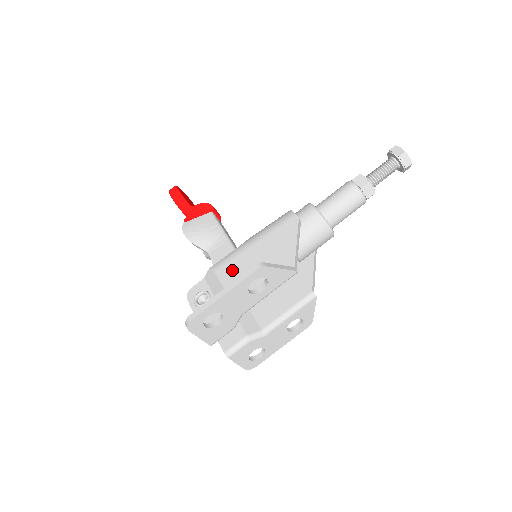
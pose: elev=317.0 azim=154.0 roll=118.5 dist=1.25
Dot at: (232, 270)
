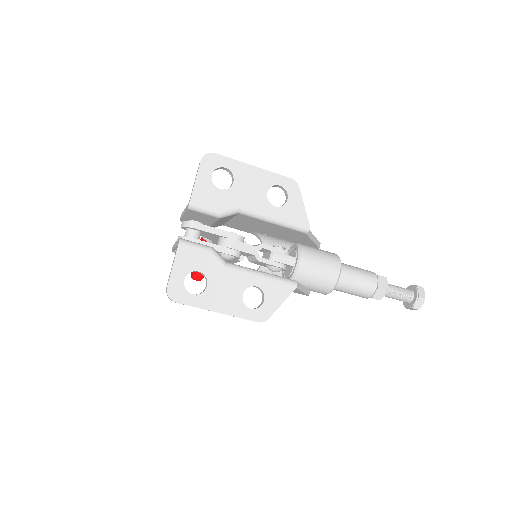
Dot at: occluded
